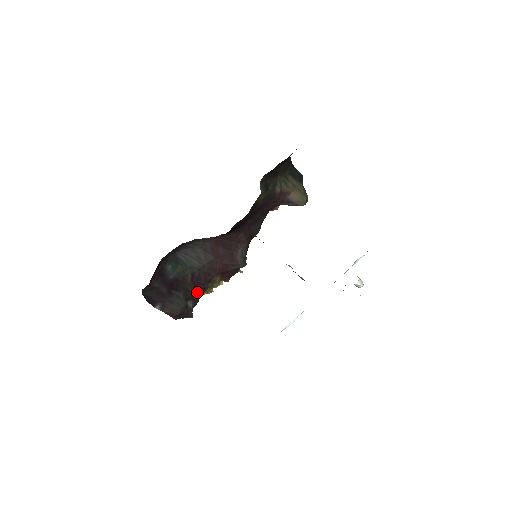
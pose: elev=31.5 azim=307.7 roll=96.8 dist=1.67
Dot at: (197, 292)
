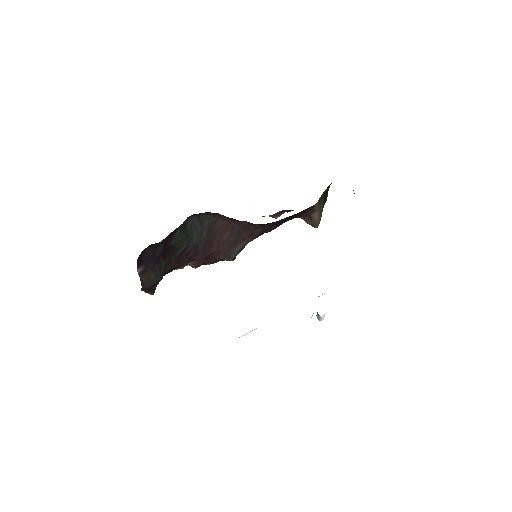
Dot at: (172, 268)
